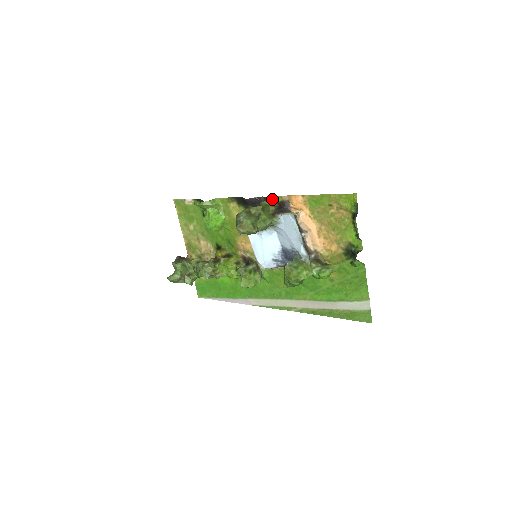
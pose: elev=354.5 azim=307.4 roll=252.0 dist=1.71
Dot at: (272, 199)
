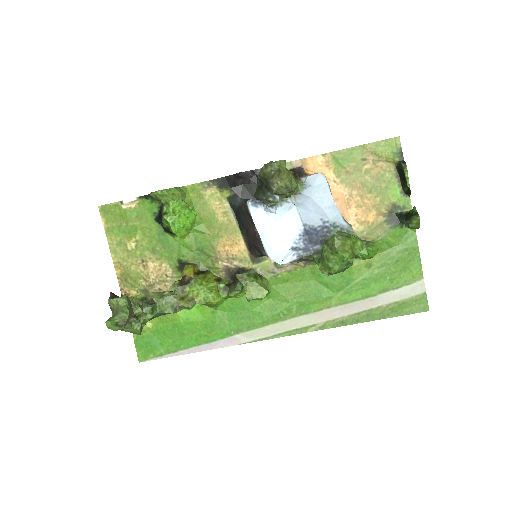
Dot at: occluded
